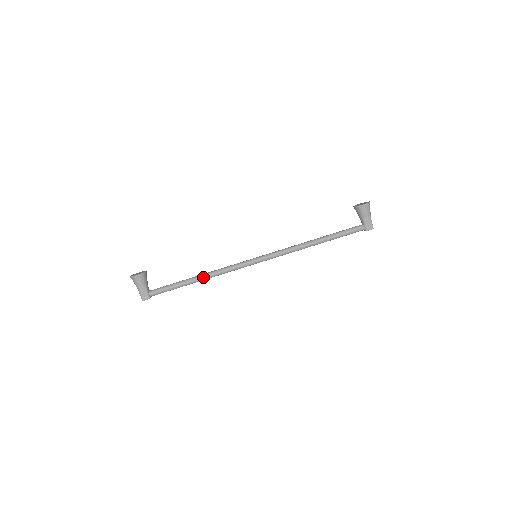
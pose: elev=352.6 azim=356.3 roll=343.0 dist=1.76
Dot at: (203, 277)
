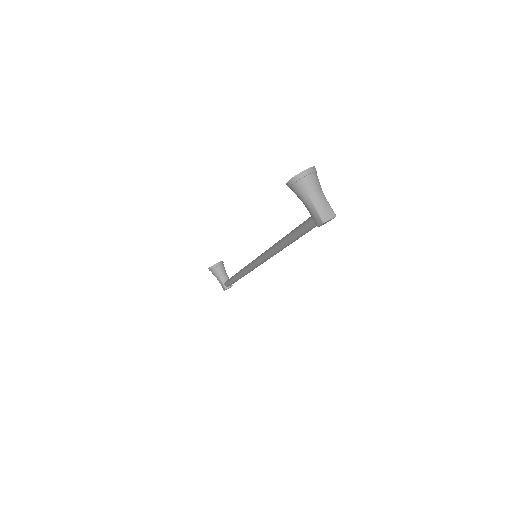
Dot at: (238, 275)
